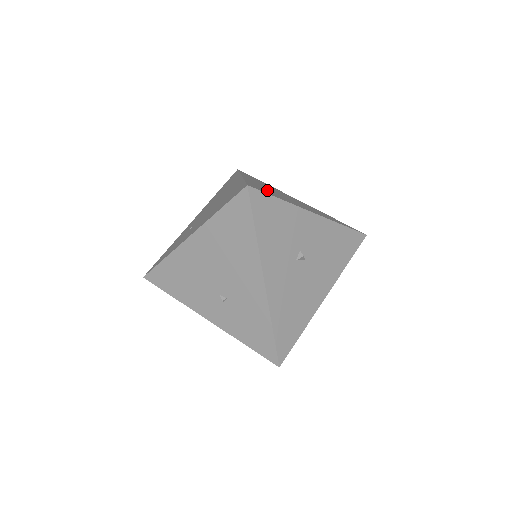
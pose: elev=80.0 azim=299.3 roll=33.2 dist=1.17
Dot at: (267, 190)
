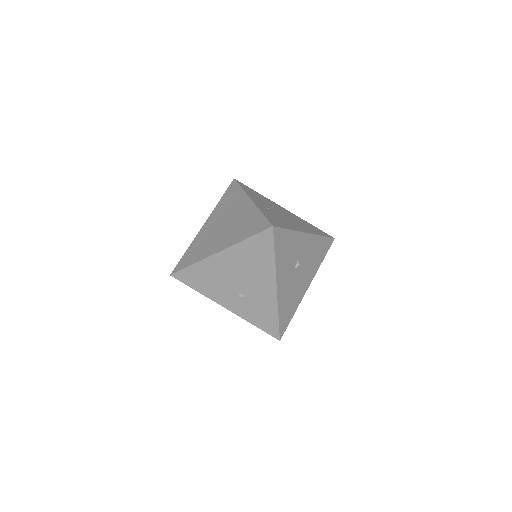
Dot at: (276, 217)
